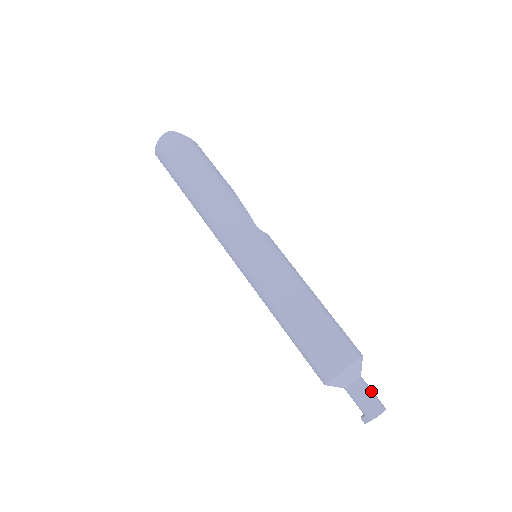
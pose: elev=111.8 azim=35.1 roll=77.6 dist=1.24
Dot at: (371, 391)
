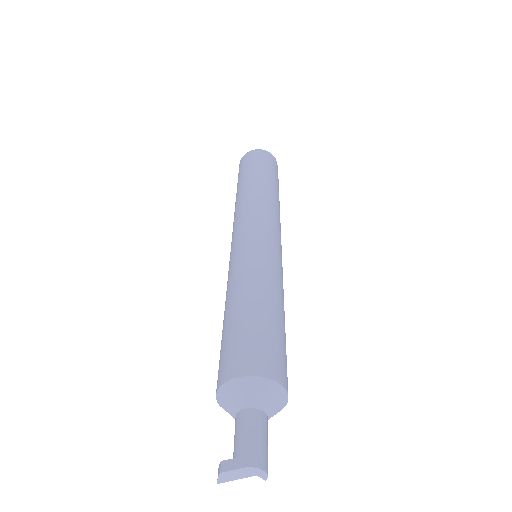
Dot at: (267, 443)
